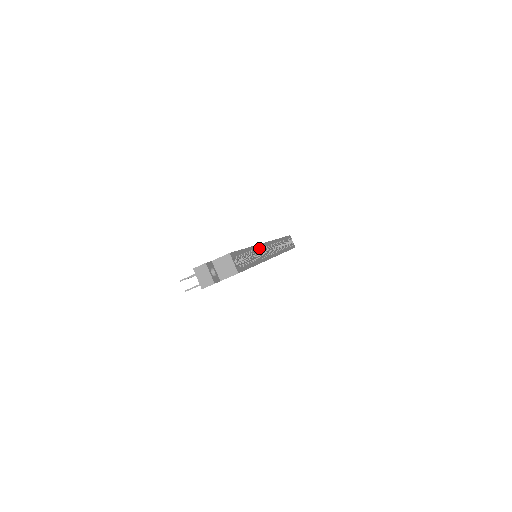
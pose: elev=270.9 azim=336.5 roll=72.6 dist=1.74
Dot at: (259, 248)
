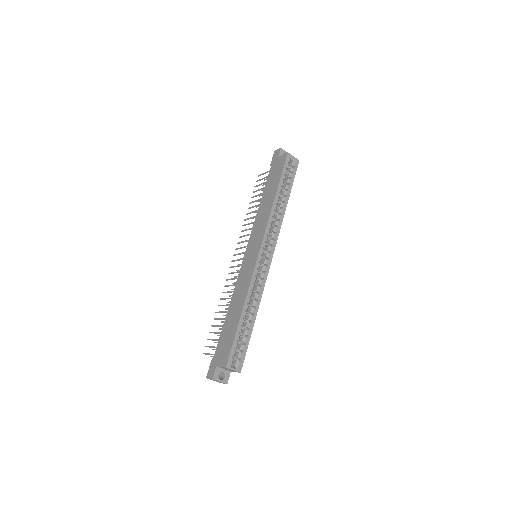
Dot at: (253, 285)
